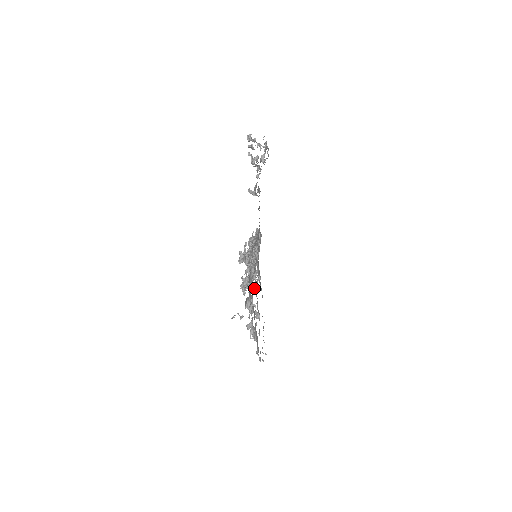
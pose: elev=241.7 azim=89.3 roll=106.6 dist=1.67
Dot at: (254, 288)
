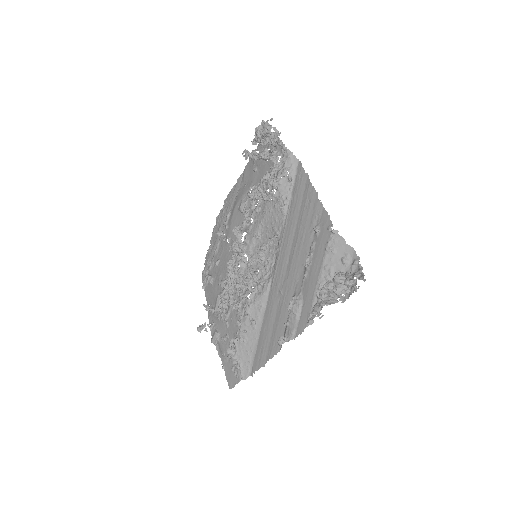
Dot at: (234, 257)
